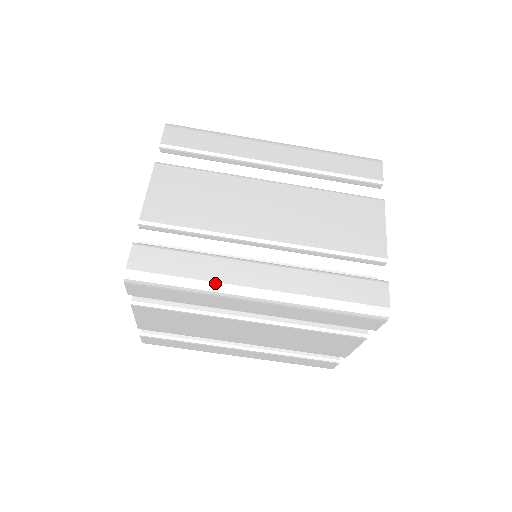
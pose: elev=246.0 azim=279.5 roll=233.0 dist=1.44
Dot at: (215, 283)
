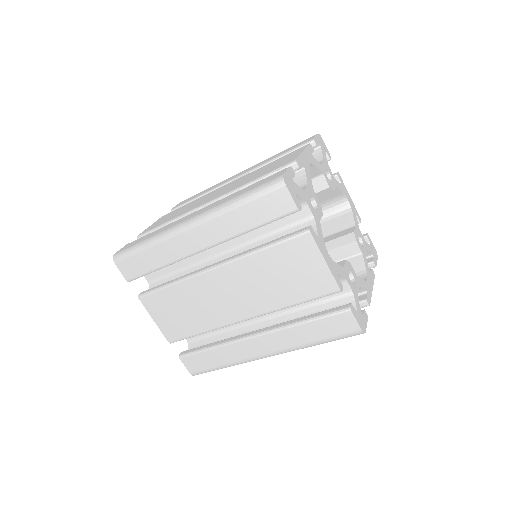
Dot at: (239, 361)
